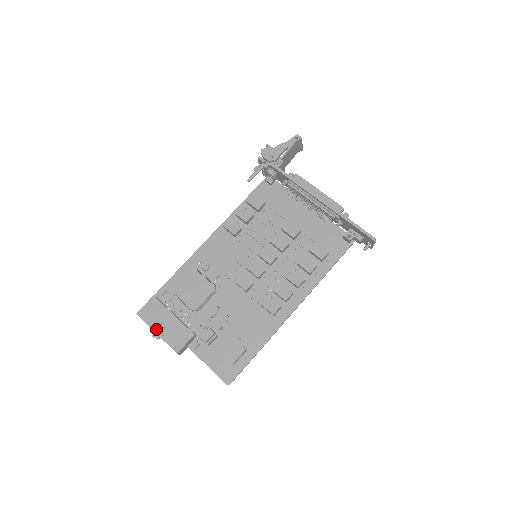
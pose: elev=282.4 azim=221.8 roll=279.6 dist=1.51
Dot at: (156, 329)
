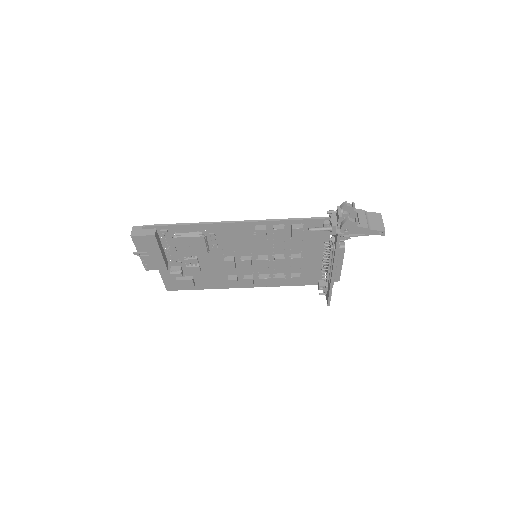
Dot at: (140, 250)
